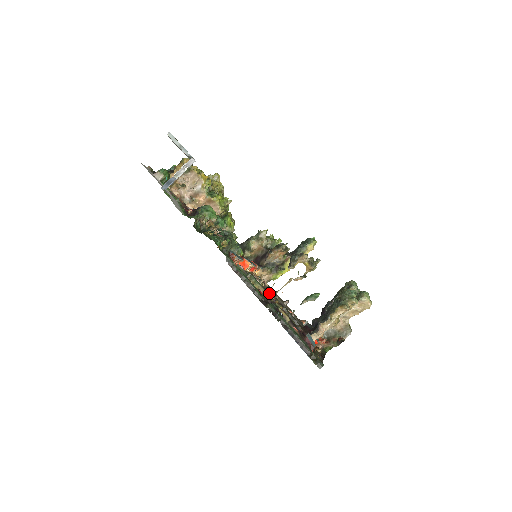
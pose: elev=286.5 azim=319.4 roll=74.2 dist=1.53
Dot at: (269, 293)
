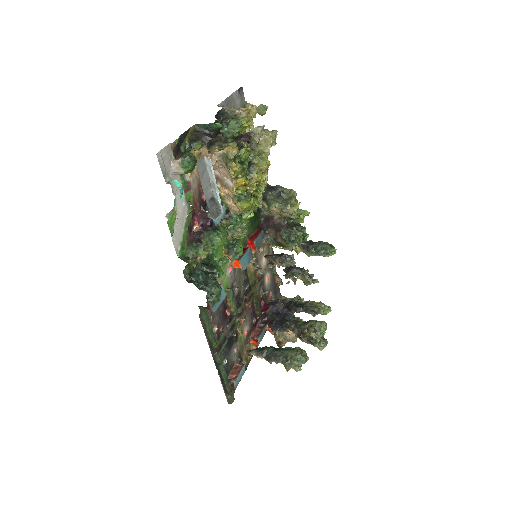
Dot at: (248, 284)
